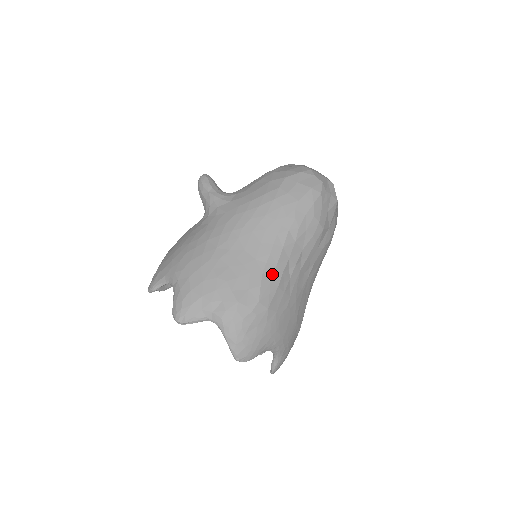
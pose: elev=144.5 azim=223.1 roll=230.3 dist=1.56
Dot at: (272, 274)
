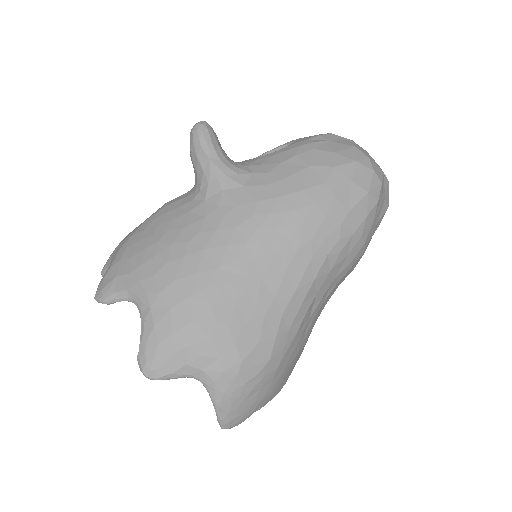
Dot at: (293, 318)
